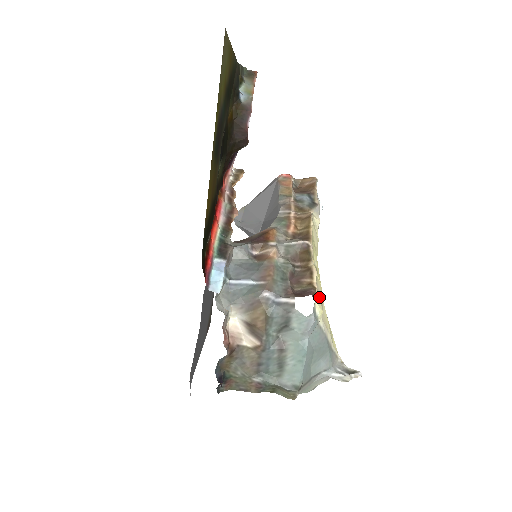
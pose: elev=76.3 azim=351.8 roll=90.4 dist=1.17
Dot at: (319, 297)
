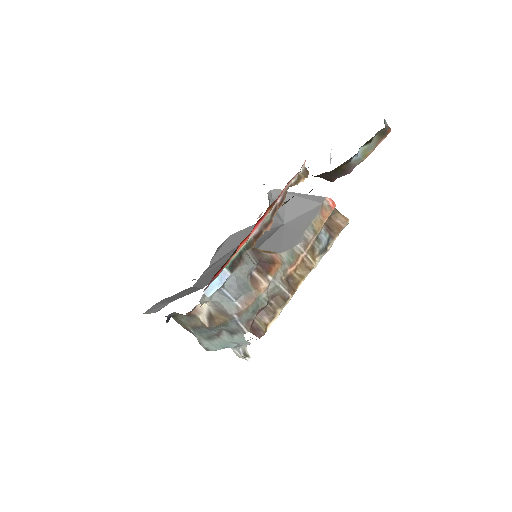
Dot at: occluded
